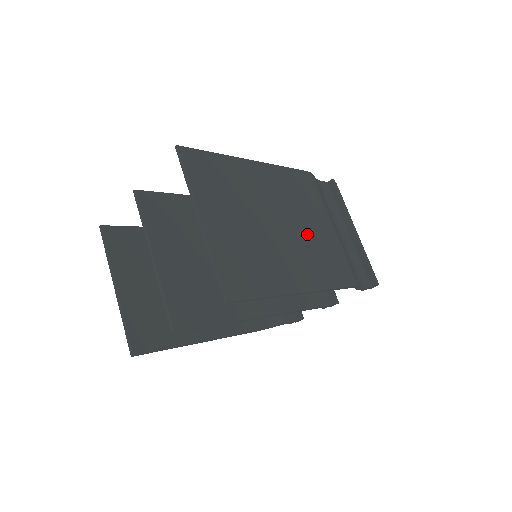
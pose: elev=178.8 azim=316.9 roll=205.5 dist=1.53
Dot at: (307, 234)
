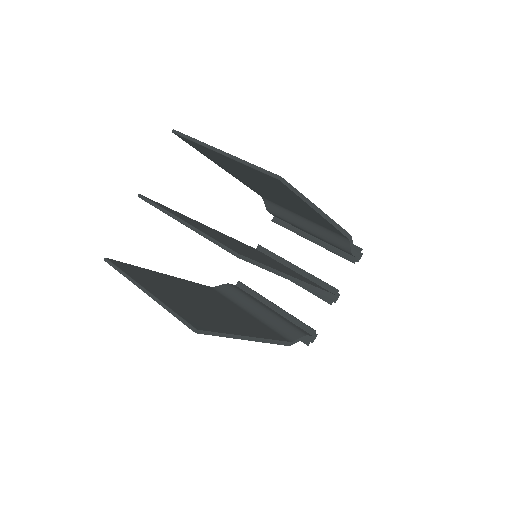
Dot at: occluded
